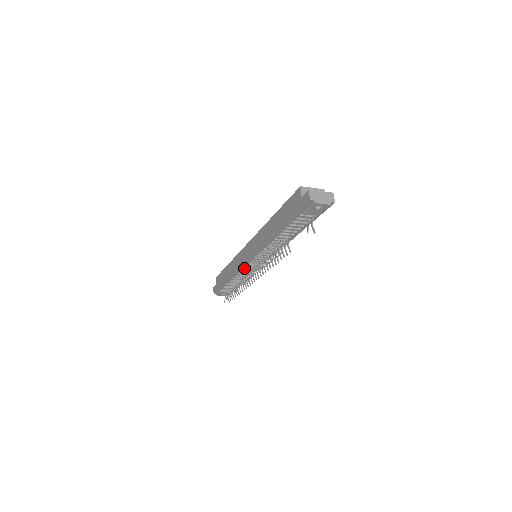
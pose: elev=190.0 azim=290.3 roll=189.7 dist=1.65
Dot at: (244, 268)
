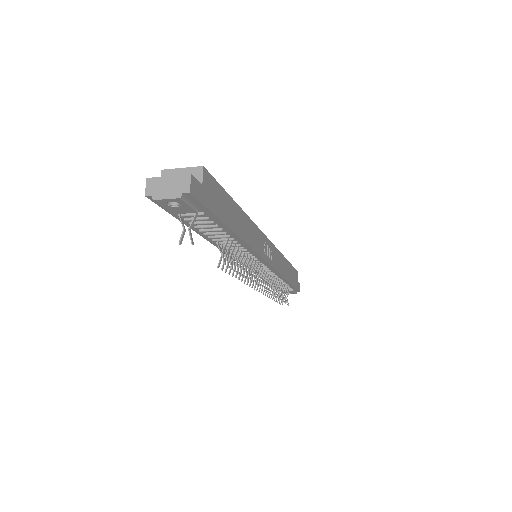
Dot at: occluded
